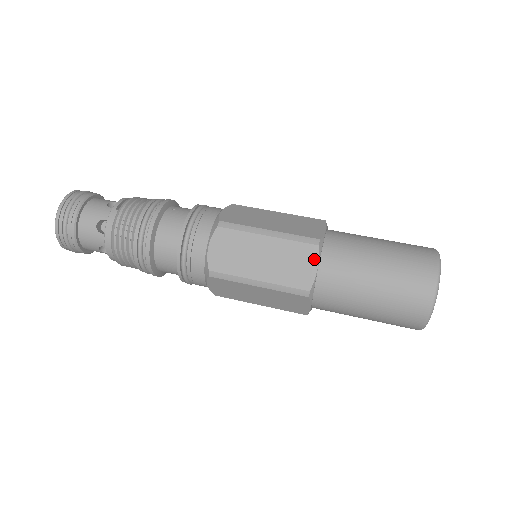
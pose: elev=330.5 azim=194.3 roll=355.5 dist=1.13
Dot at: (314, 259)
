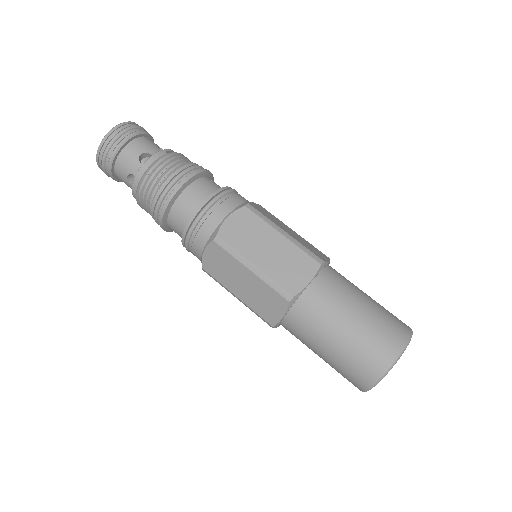
Dot at: (311, 273)
